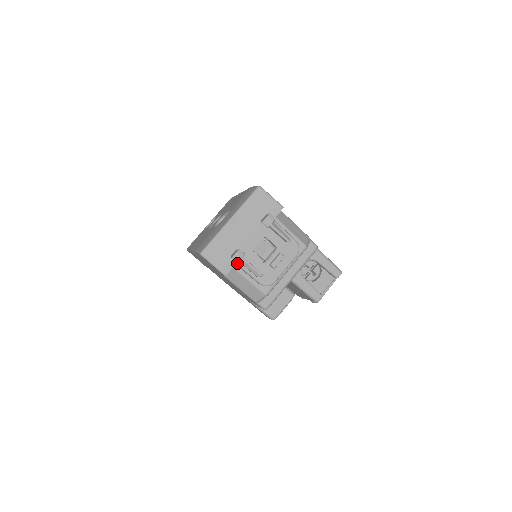
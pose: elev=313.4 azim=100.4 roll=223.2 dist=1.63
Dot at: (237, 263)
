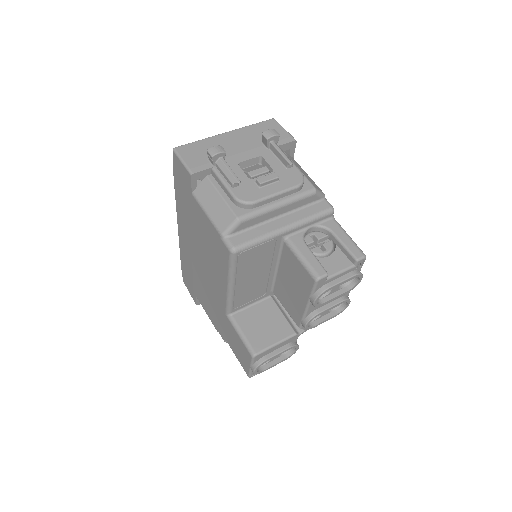
Dot at: (213, 168)
